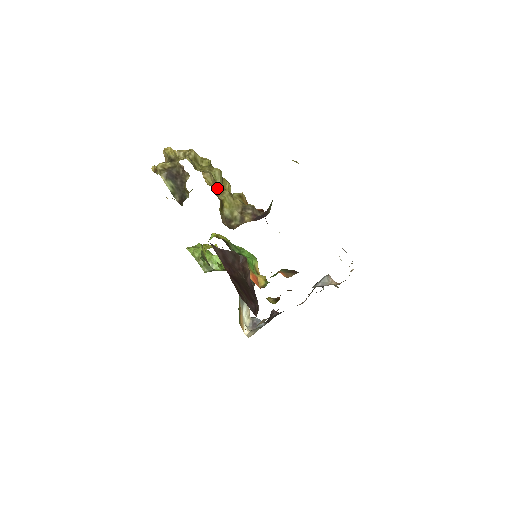
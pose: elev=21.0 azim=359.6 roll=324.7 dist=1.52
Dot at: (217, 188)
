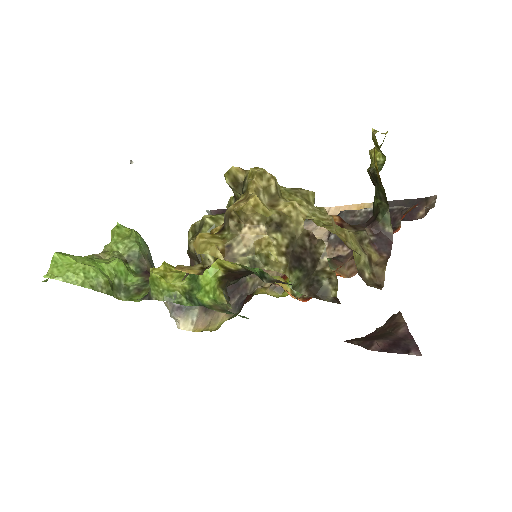
Dot at: occluded
